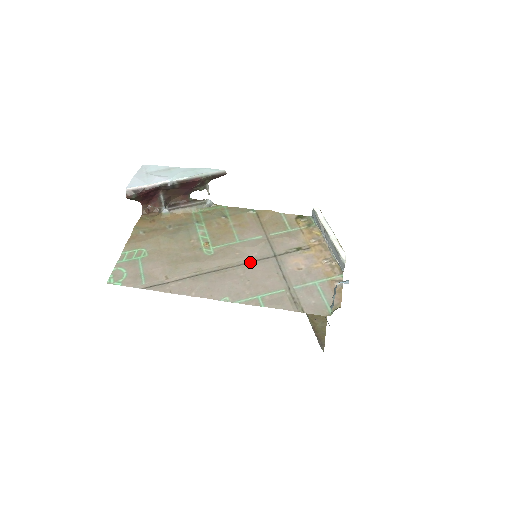
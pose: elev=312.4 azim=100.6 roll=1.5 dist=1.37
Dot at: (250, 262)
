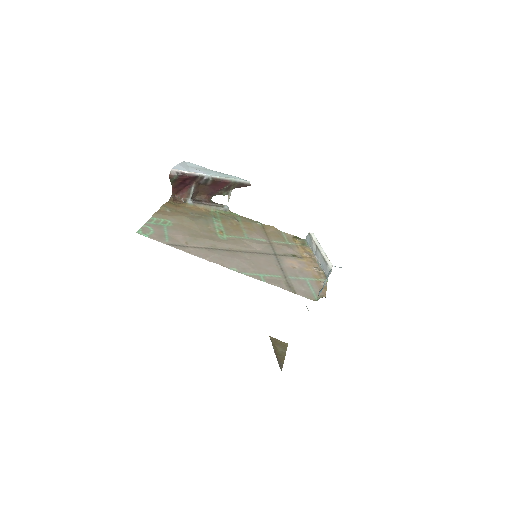
Dot at: (255, 253)
